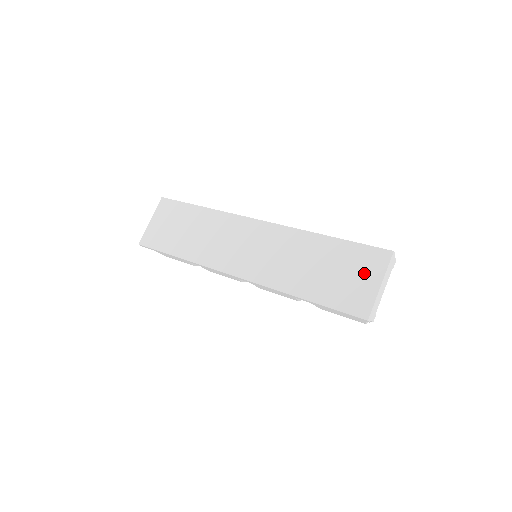
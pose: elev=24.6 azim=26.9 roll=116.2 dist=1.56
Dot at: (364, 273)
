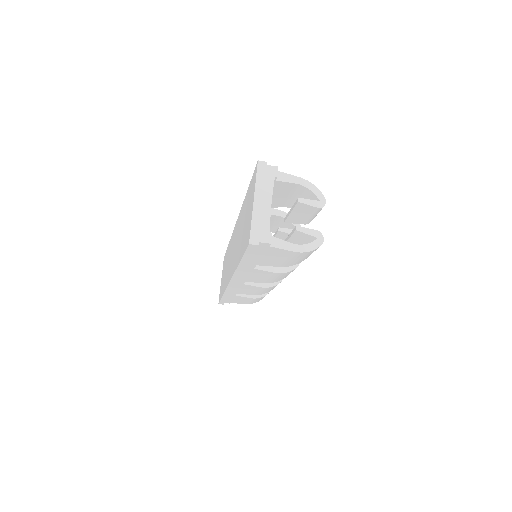
Dot at: (250, 202)
